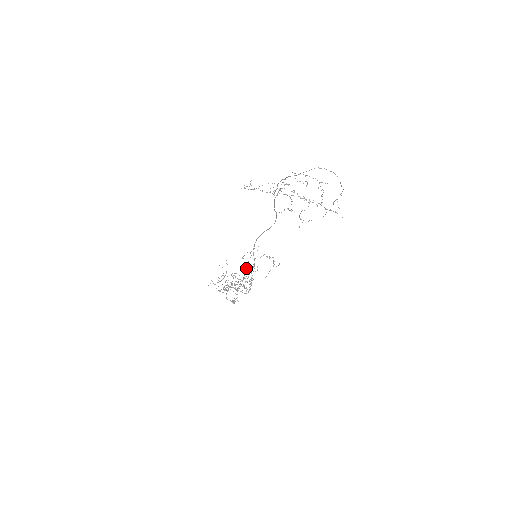
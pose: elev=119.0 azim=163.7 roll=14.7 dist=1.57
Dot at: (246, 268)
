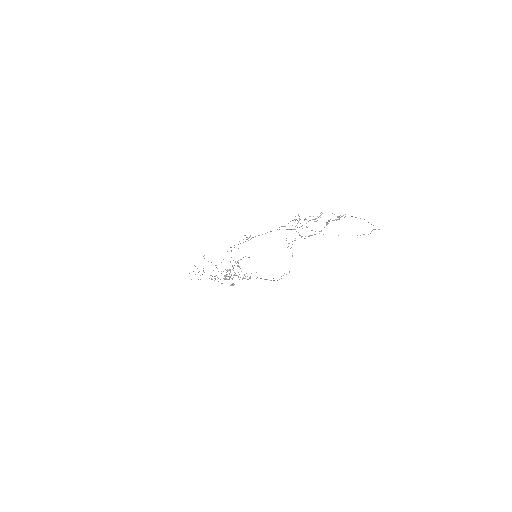
Dot at: occluded
